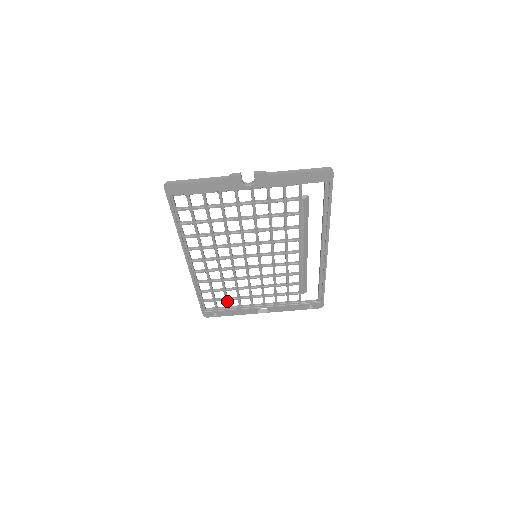
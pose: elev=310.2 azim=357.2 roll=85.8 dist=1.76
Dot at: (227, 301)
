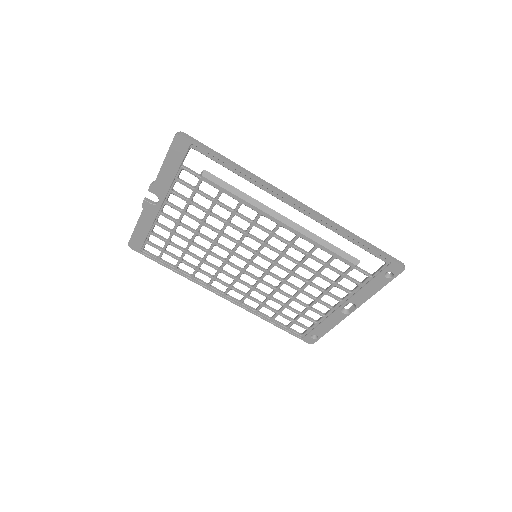
Dot at: (304, 316)
